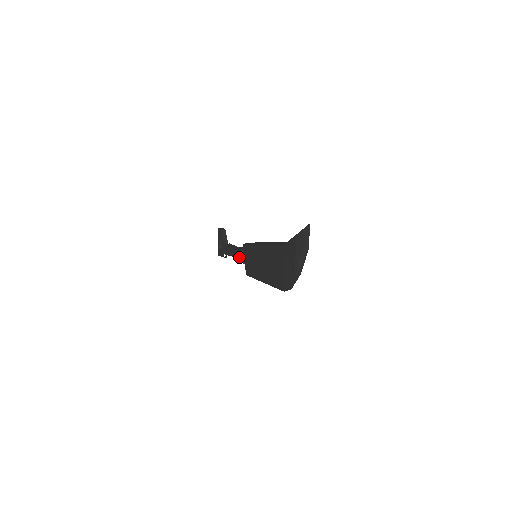
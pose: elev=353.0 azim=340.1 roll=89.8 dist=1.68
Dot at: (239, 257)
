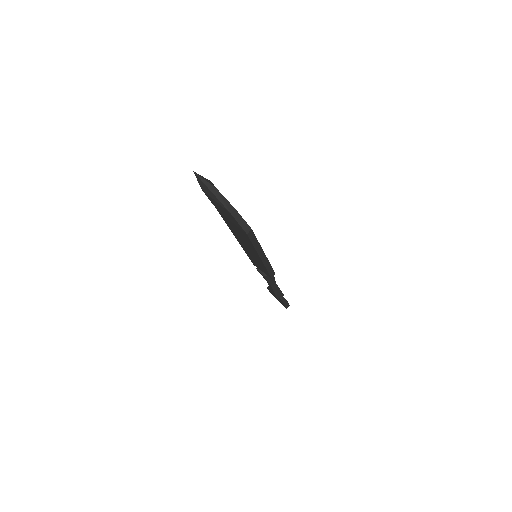
Dot at: occluded
